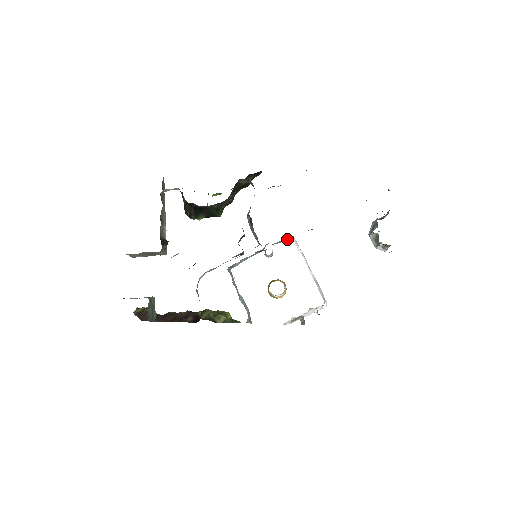
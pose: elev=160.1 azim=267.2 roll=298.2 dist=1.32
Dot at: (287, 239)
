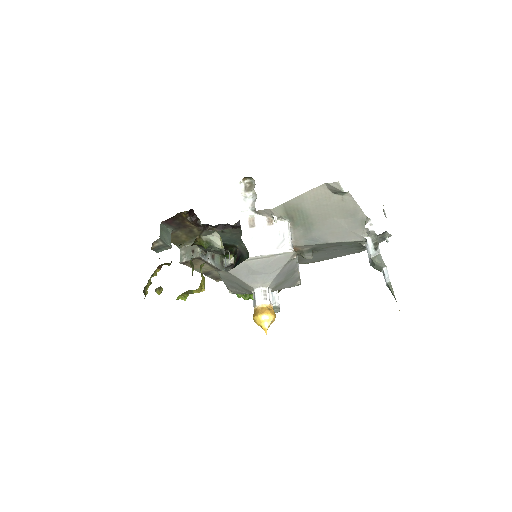
Dot at: occluded
